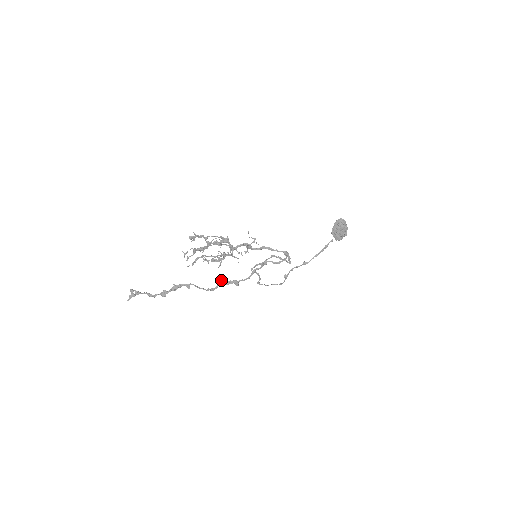
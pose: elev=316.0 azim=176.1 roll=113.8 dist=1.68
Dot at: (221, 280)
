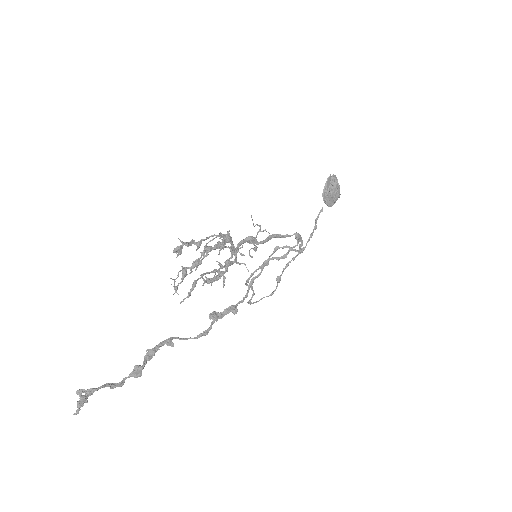
Dot at: (213, 313)
